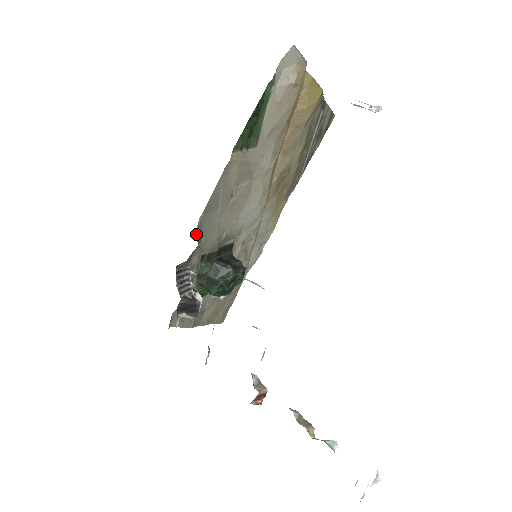
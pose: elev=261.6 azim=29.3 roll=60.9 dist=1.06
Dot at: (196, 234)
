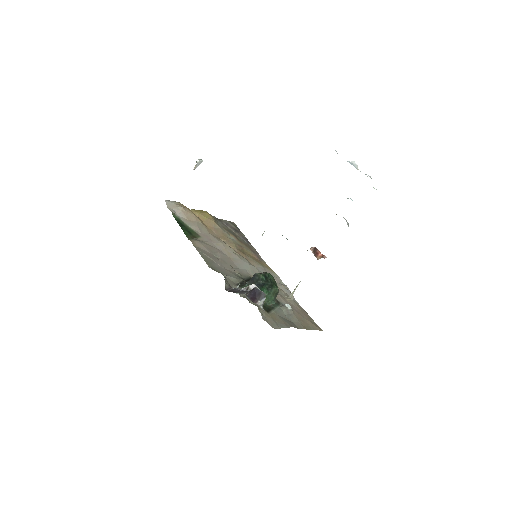
Dot at: occluded
